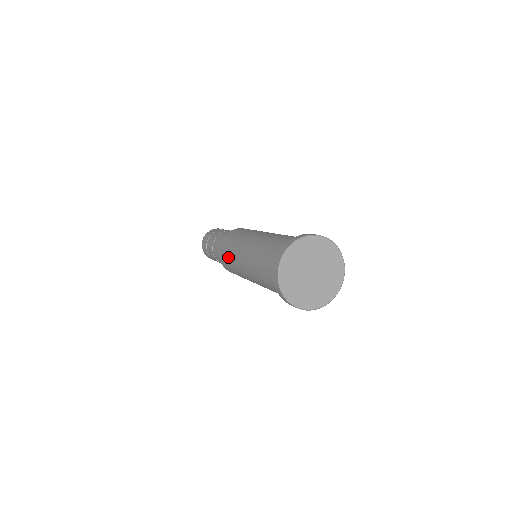
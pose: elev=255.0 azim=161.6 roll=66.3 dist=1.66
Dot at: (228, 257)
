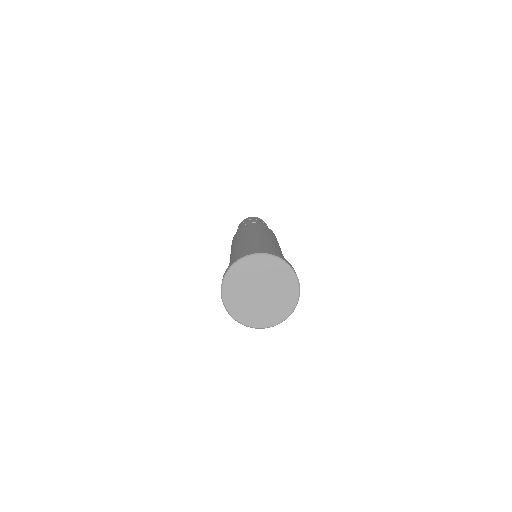
Dot at: occluded
